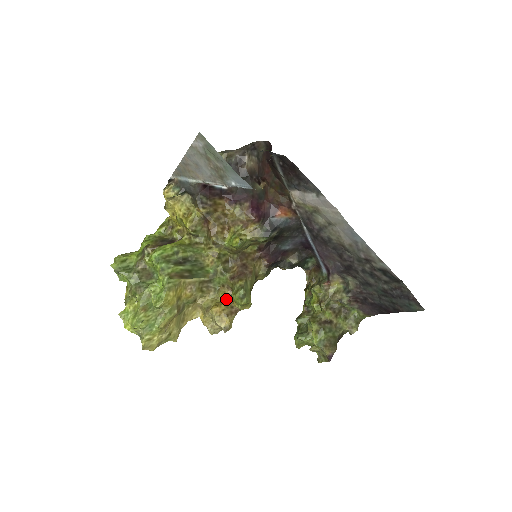
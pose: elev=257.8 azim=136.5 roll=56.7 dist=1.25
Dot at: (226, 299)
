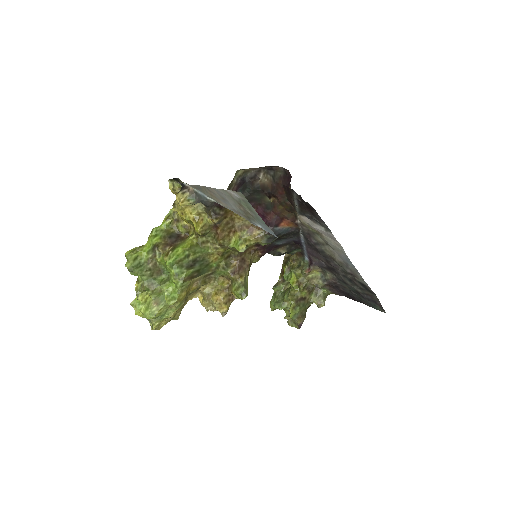
Dot at: (225, 288)
